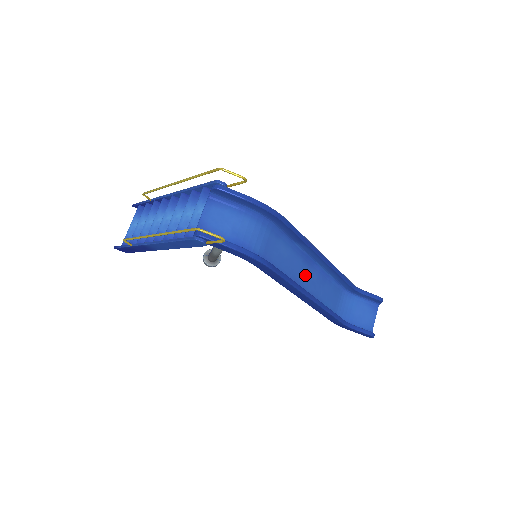
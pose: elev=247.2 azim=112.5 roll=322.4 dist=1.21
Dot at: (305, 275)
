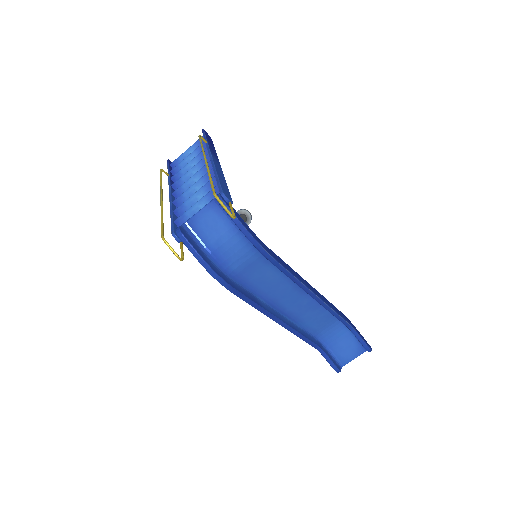
Dot at: (291, 298)
